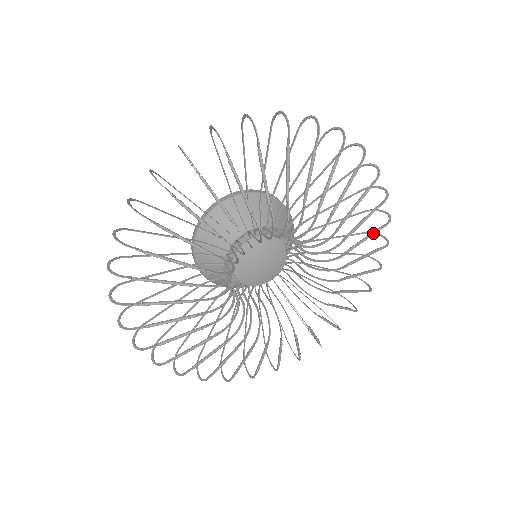
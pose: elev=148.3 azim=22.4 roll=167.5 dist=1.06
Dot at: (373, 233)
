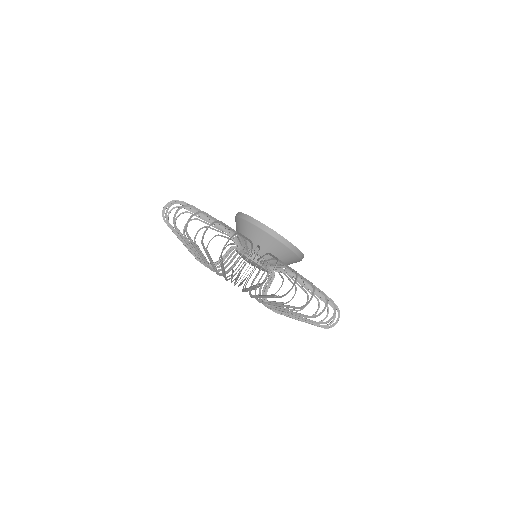
Dot at: (269, 297)
